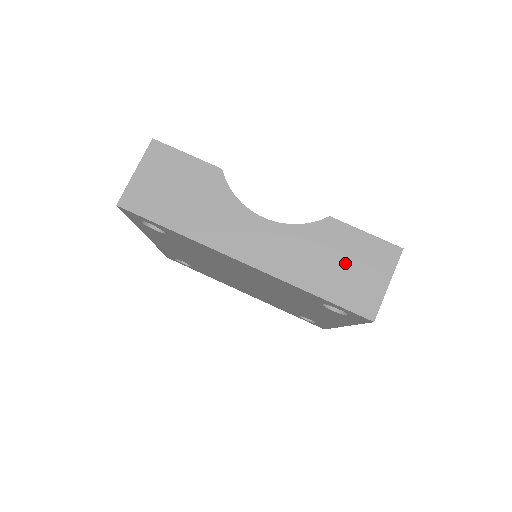
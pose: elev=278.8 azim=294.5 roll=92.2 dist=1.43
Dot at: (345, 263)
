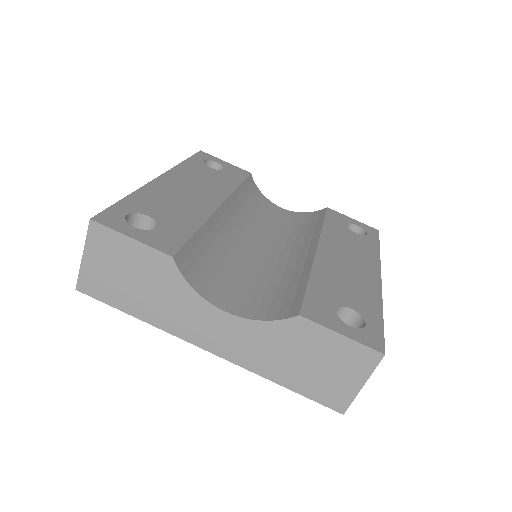
Dot at: (315, 362)
